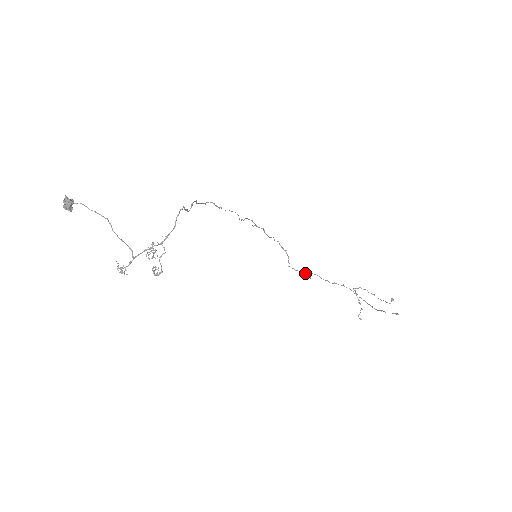
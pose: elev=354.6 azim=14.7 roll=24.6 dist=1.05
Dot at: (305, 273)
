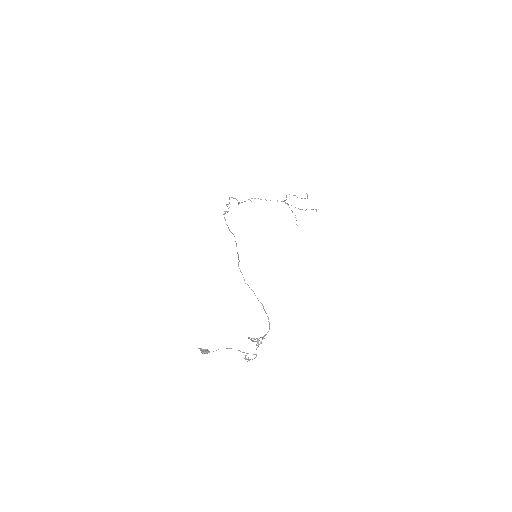
Dot at: occluded
